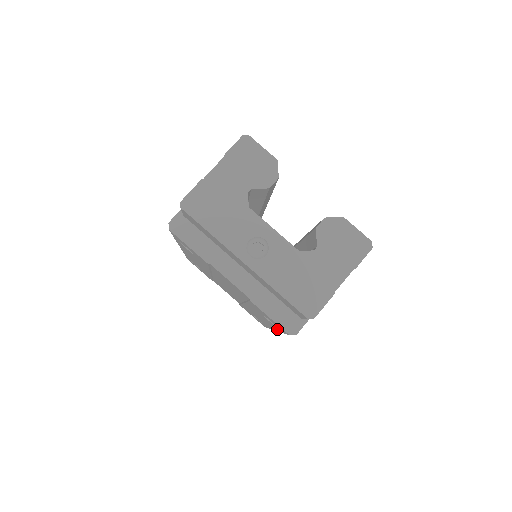
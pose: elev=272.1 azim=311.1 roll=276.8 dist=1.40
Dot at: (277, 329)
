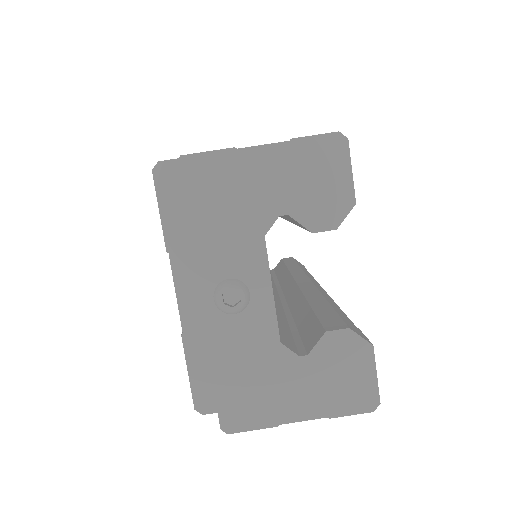
Dot at: occluded
